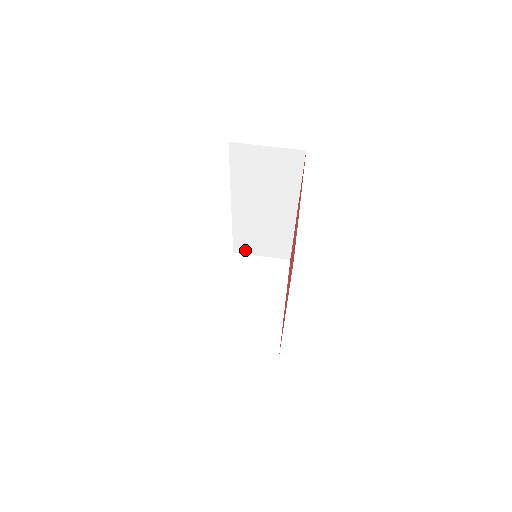
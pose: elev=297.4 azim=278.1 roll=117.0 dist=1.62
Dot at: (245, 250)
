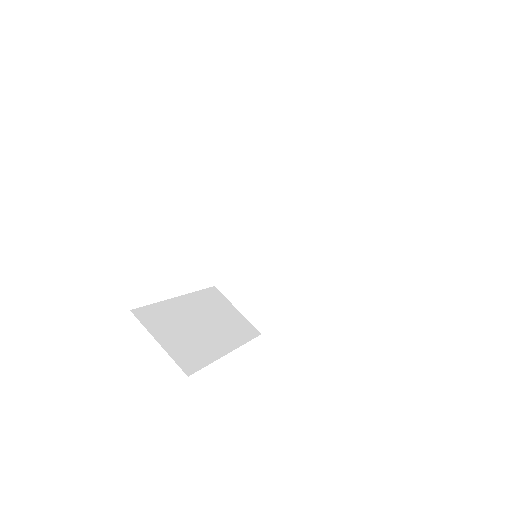
Dot at: (228, 290)
